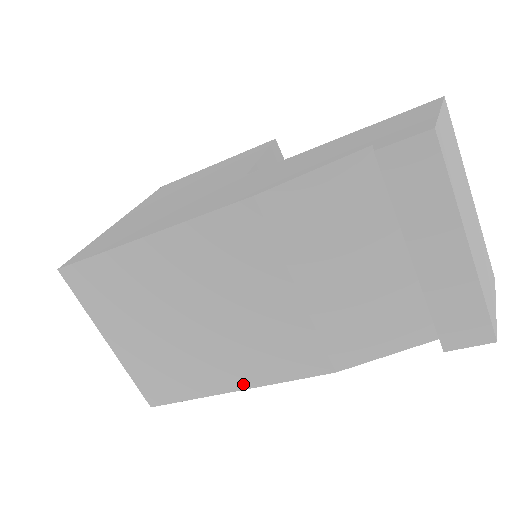
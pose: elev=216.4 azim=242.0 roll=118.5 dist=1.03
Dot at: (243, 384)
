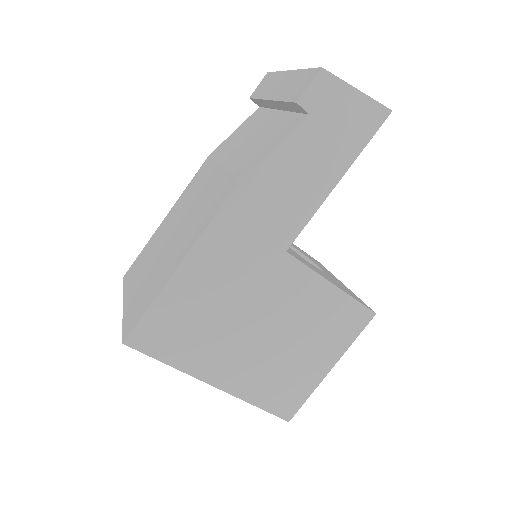
Dot at: (185, 253)
